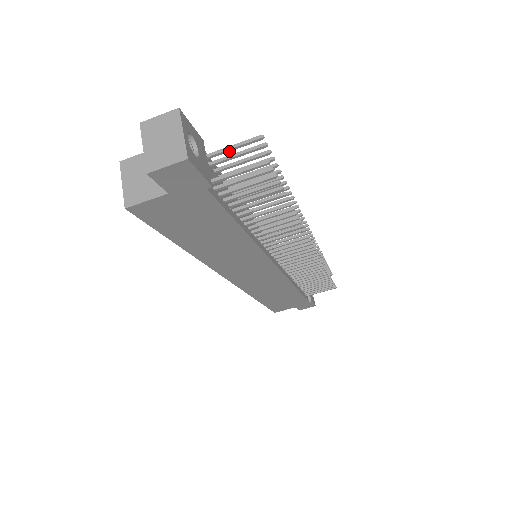
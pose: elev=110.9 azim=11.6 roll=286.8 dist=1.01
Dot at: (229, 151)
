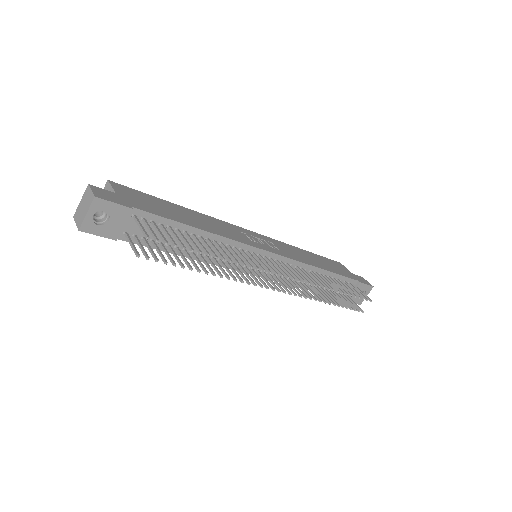
Dot at: (140, 226)
